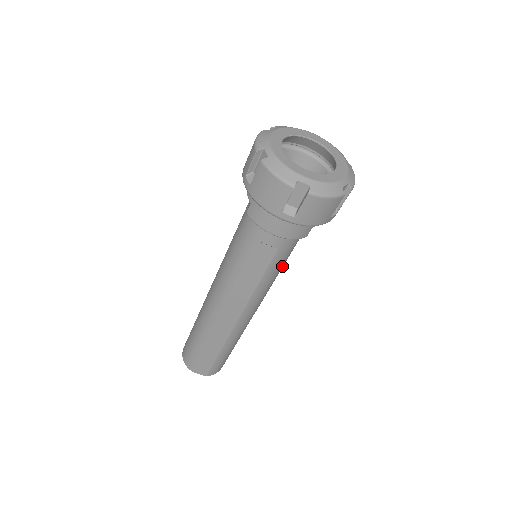
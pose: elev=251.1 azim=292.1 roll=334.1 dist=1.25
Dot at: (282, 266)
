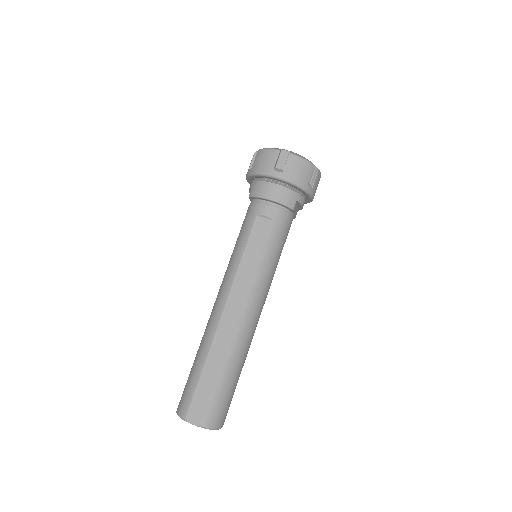
Dot at: (278, 252)
